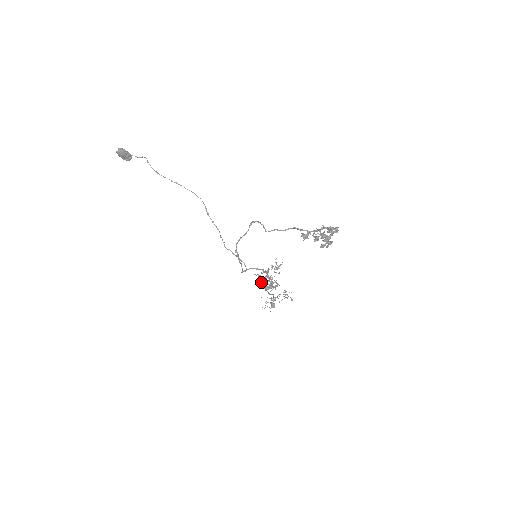
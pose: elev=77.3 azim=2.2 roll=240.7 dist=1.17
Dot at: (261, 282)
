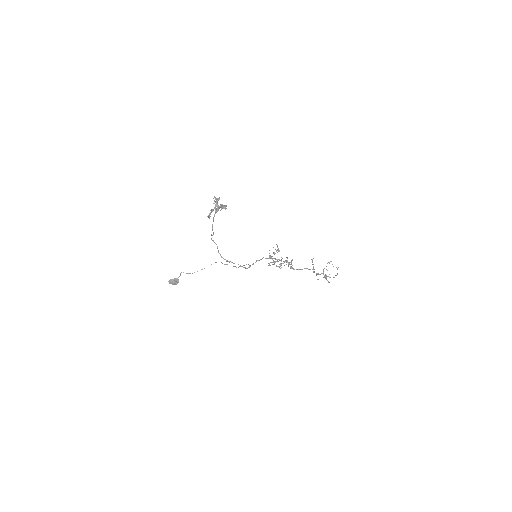
Dot at: occluded
